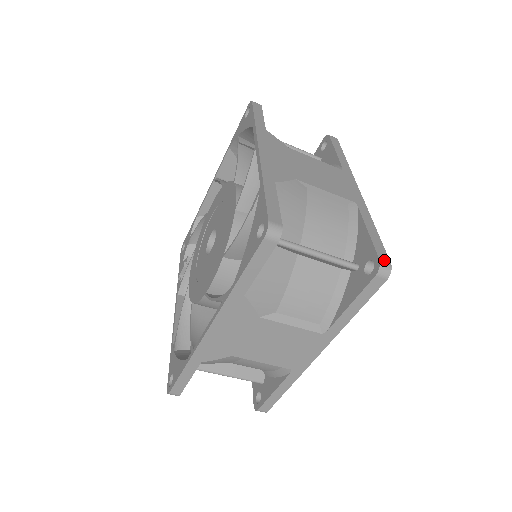
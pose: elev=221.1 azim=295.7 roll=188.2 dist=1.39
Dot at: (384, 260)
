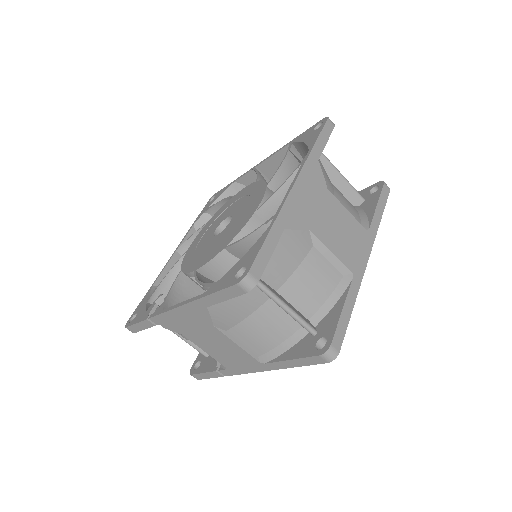
Dot at: occluded
